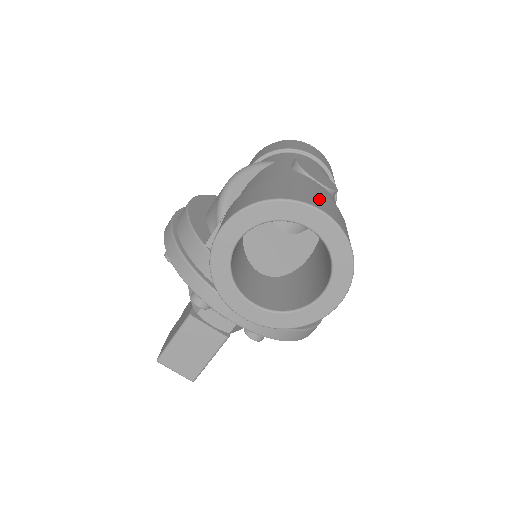
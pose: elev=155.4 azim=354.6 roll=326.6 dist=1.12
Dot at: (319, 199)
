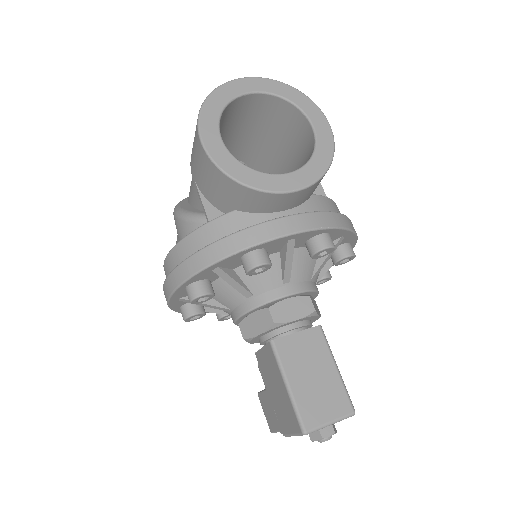
Dot at: occluded
